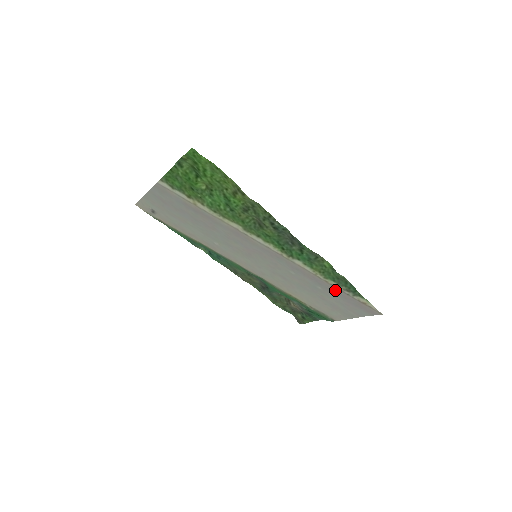
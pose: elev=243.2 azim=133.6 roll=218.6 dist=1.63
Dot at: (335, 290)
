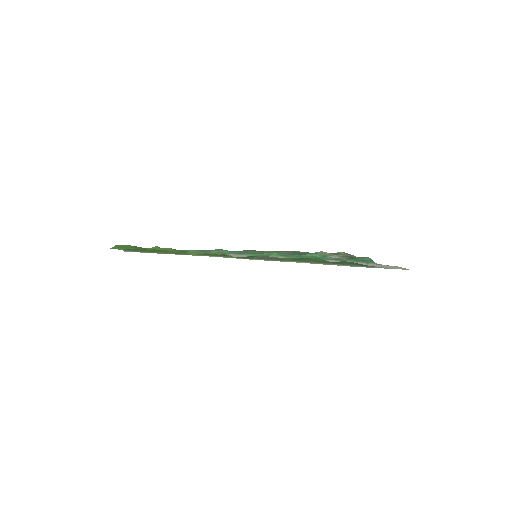
Dot at: occluded
